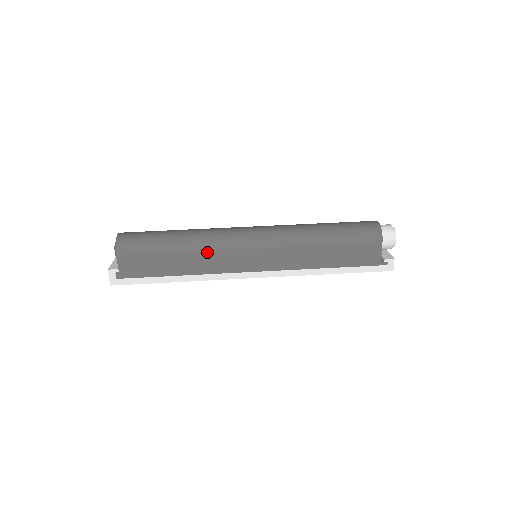
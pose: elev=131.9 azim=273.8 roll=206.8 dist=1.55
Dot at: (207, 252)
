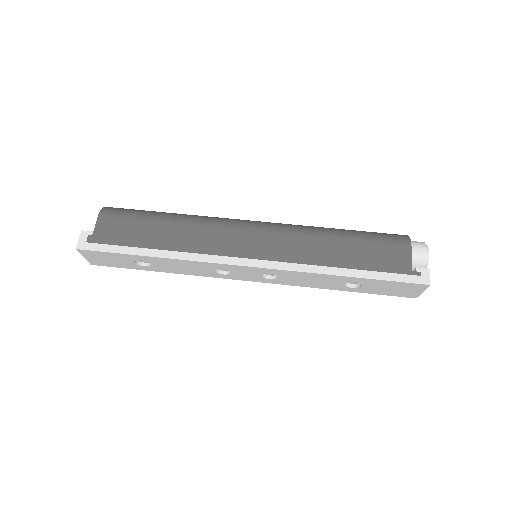
Dot at: (200, 227)
